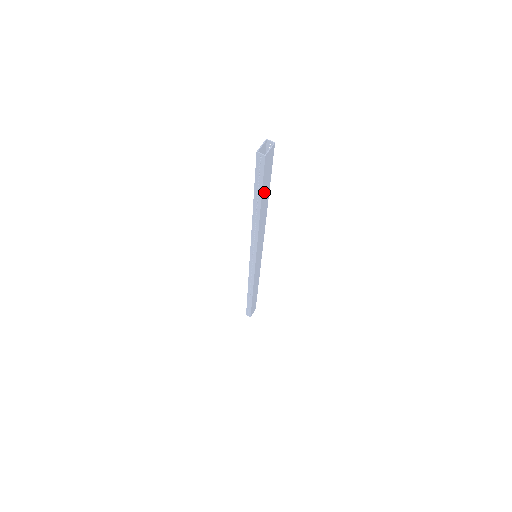
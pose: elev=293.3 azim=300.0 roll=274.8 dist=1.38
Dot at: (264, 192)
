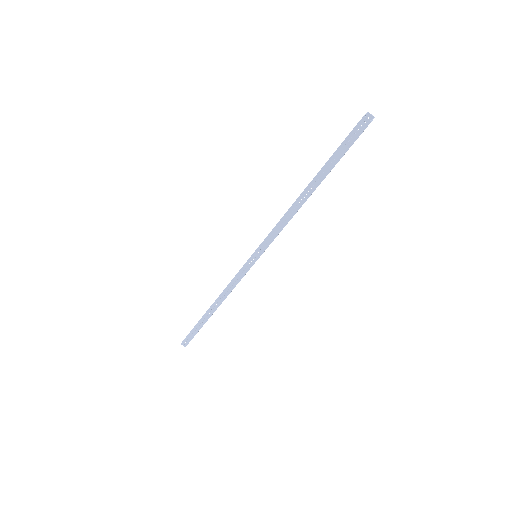
Dot at: occluded
